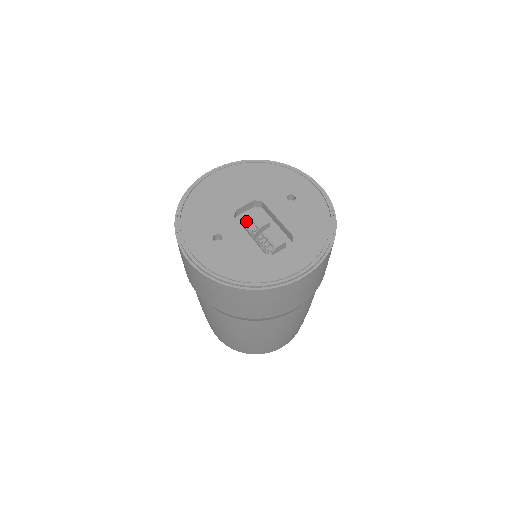
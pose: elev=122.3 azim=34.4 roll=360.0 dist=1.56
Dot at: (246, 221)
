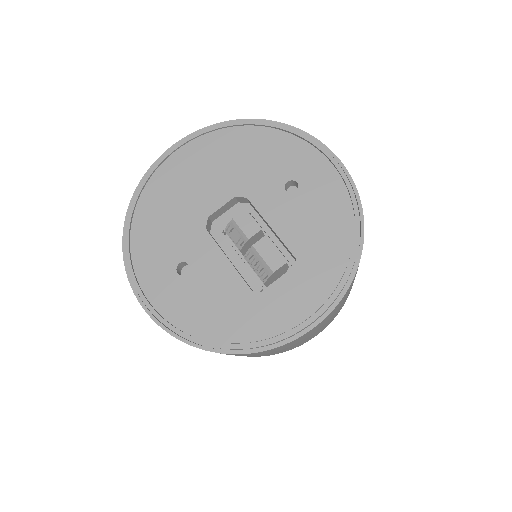
Dot at: (227, 228)
